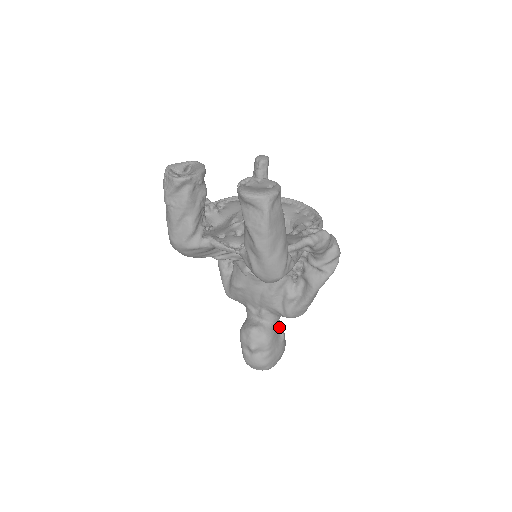
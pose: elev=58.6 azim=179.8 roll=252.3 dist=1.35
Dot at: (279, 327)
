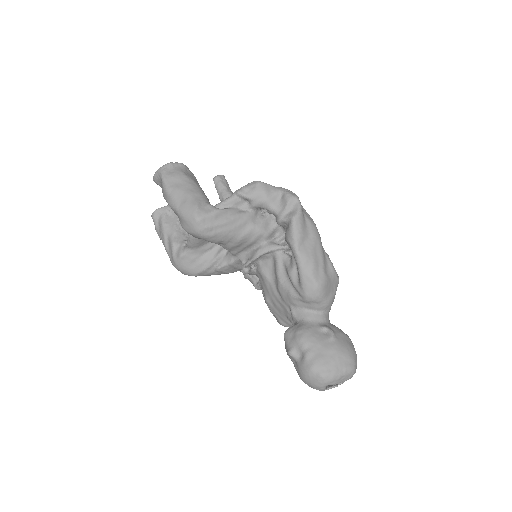
Dot at: (323, 325)
